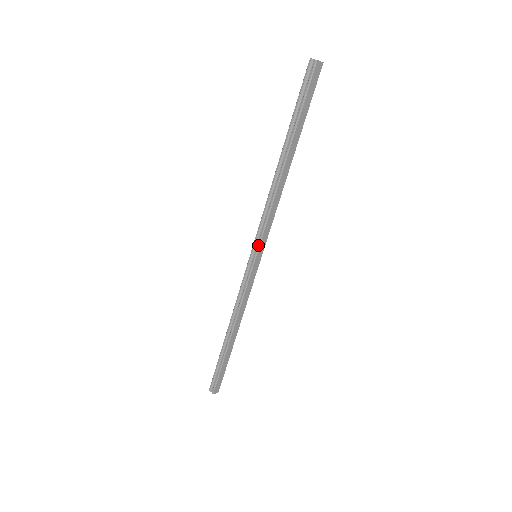
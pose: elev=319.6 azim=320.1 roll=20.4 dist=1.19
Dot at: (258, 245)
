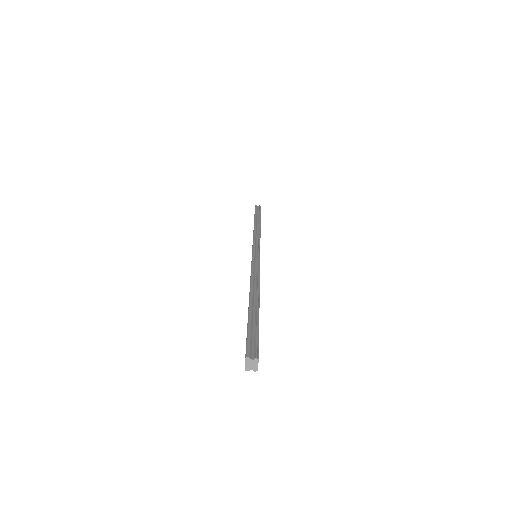
Dot at: occluded
